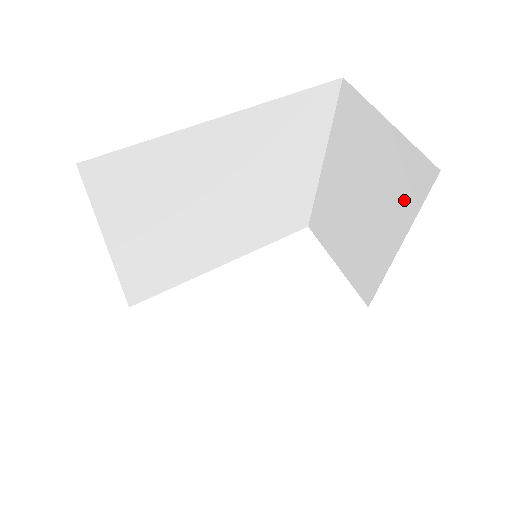
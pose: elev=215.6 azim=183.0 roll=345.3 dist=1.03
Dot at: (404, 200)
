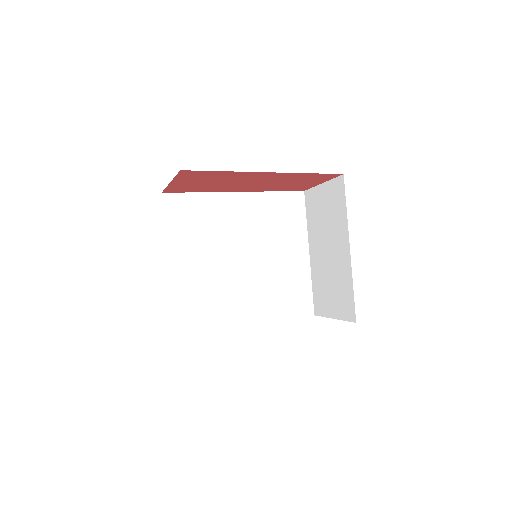
Dot at: (340, 211)
